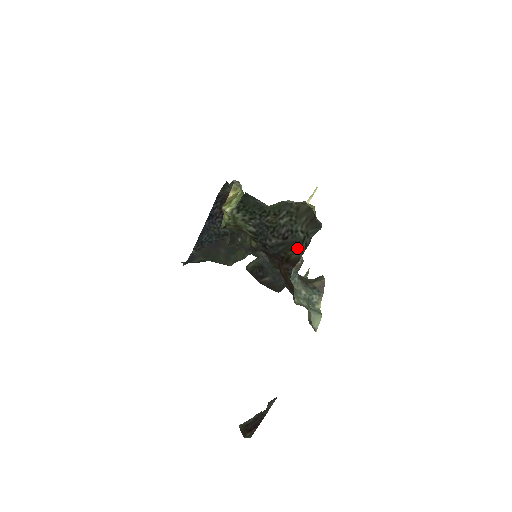
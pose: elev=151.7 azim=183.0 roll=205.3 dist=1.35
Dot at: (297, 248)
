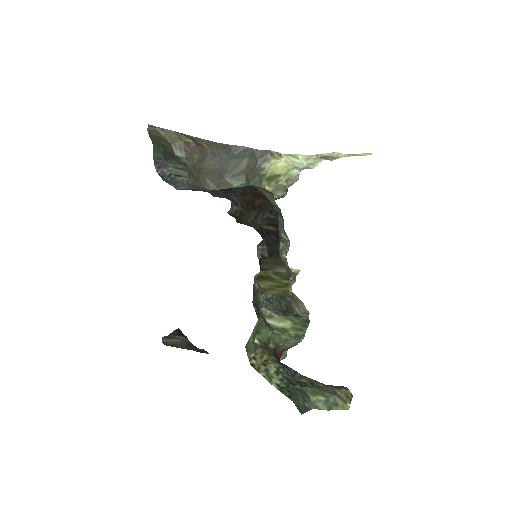
Dot at: occluded
